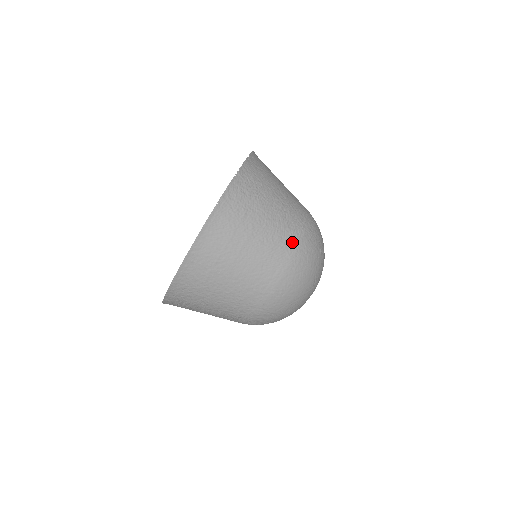
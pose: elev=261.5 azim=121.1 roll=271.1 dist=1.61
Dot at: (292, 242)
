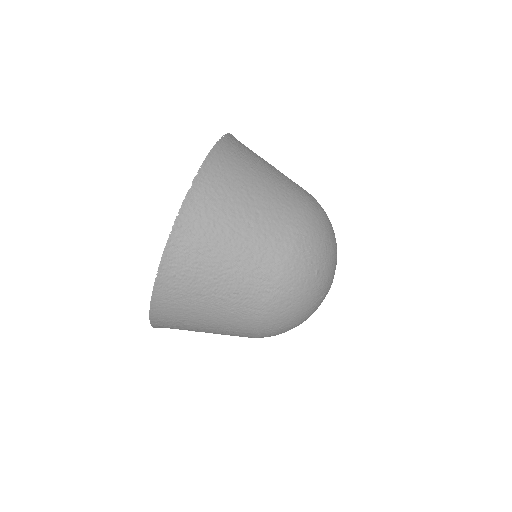
Dot at: (265, 287)
